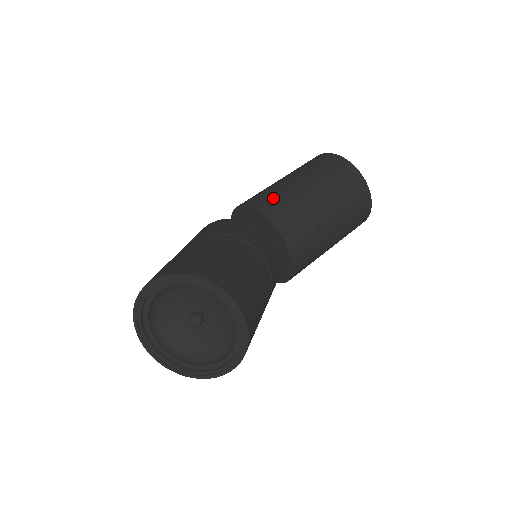
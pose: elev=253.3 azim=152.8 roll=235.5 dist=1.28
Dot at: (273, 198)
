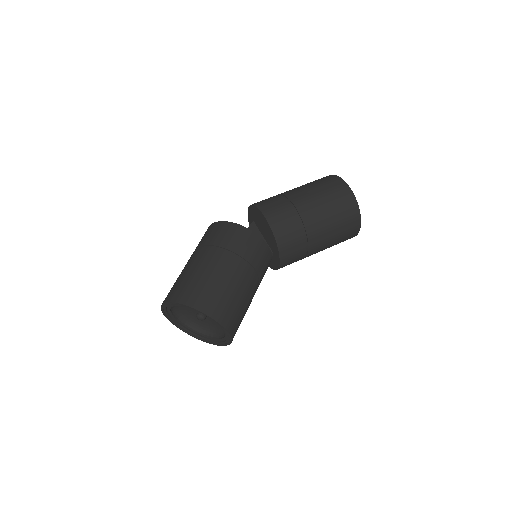
Dot at: (290, 228)
